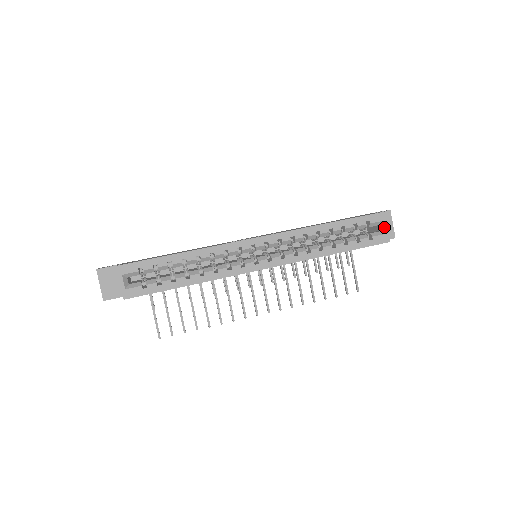
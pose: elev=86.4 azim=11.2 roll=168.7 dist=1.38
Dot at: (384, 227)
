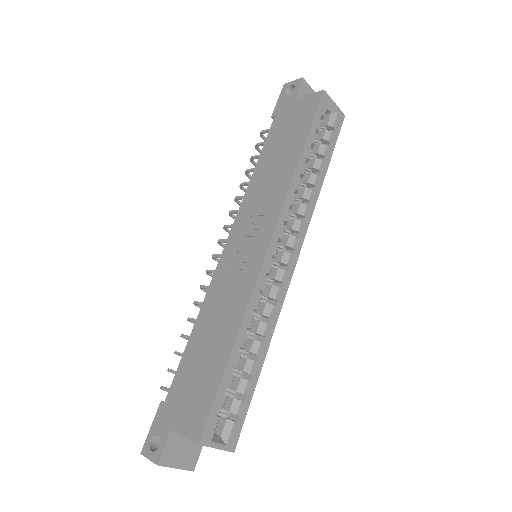
Dot at: (333, 107)
